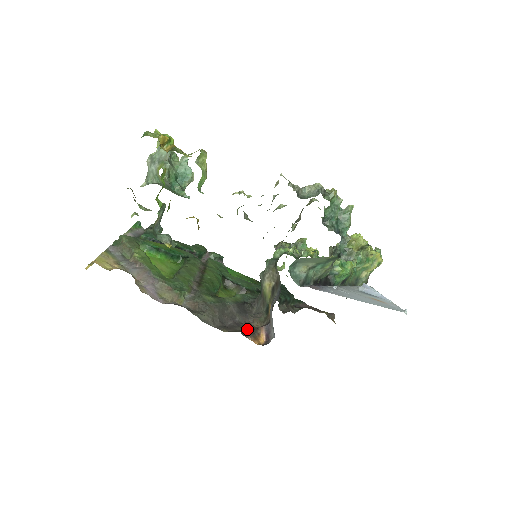
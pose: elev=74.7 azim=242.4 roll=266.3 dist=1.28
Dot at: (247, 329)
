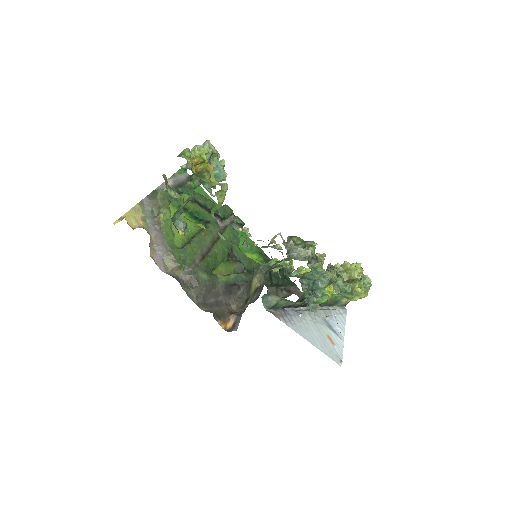
Dot at: (223, 311)
